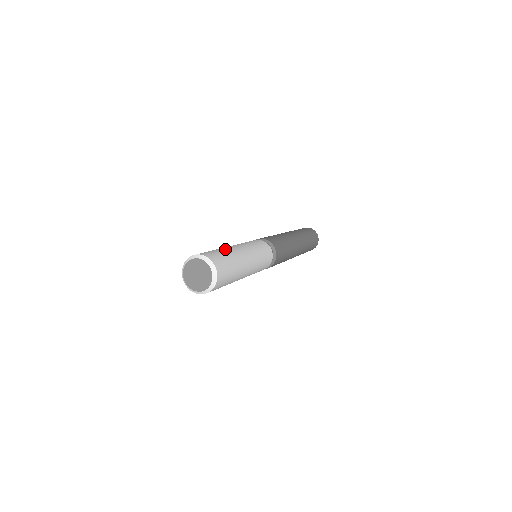
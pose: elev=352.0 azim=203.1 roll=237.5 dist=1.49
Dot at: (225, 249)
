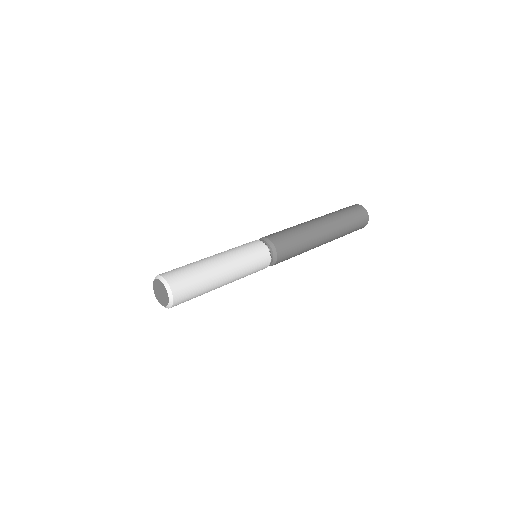
Dot at: (207, 276)
